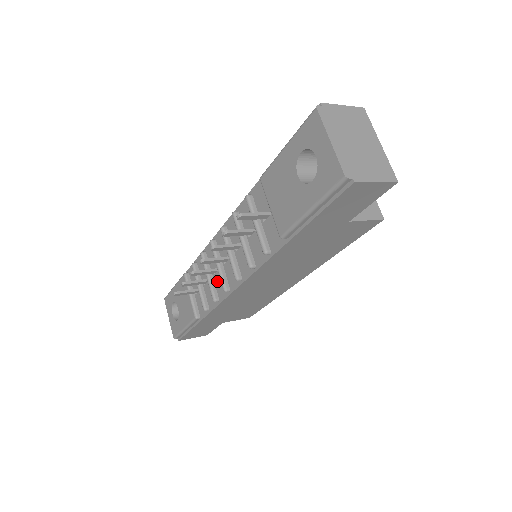
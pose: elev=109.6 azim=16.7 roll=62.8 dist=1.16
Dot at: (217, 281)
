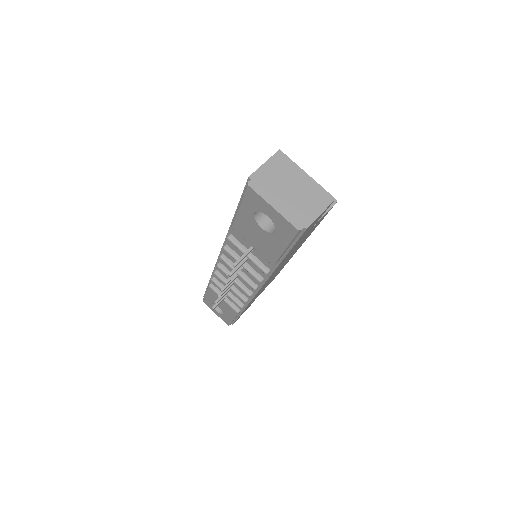
Dot at: (239, 288)
